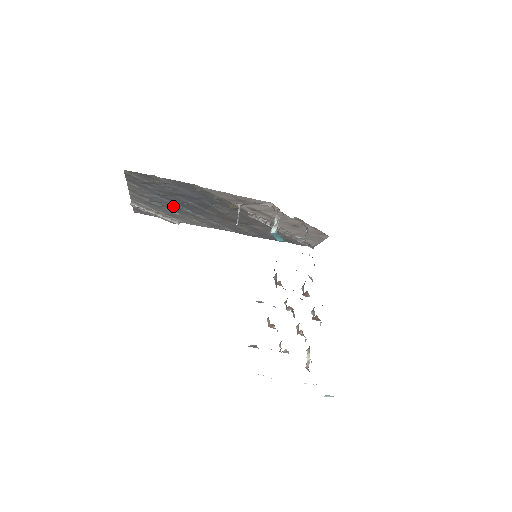
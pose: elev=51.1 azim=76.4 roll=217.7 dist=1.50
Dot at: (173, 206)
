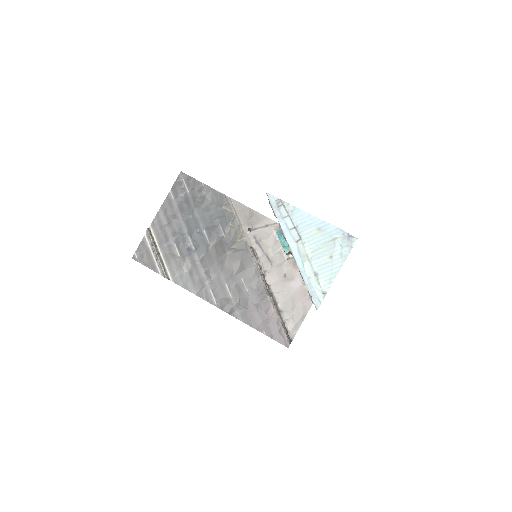
Dot at: (184, 239)
